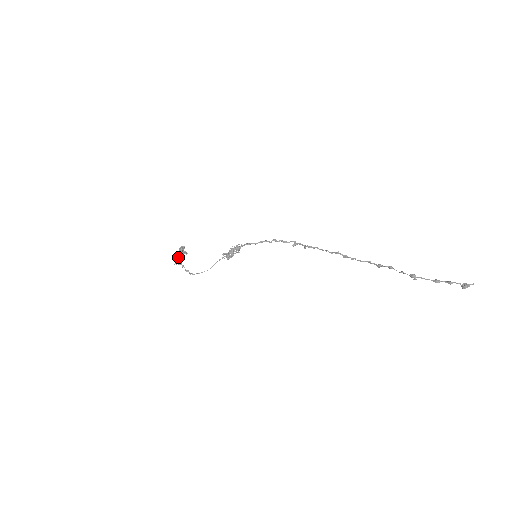
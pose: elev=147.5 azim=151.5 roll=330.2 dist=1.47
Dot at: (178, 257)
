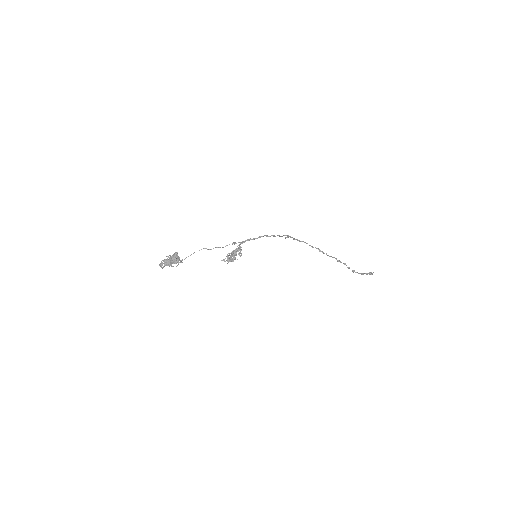
Dot at: (169, 265)
